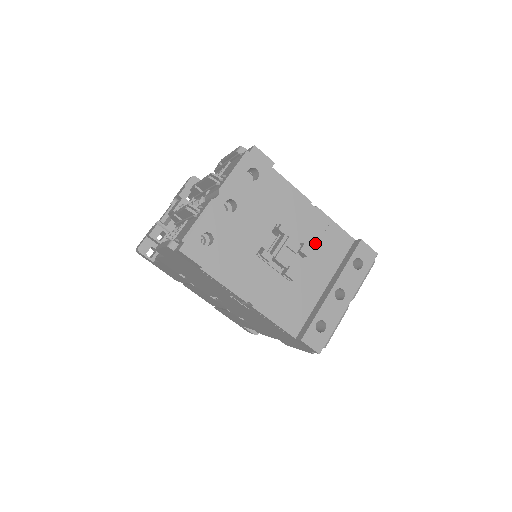
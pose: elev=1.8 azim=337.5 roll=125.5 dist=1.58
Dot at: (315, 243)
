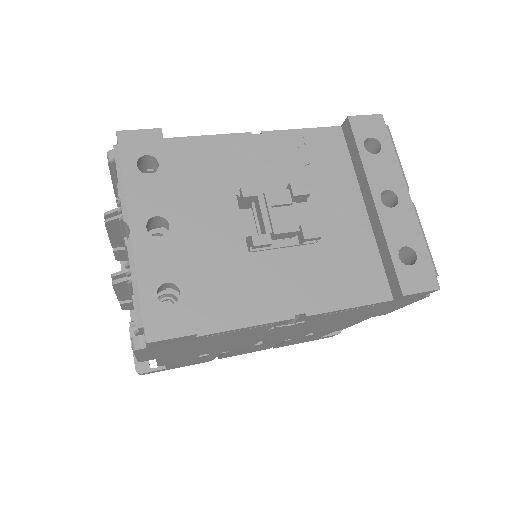
Dot at: (302, 172)
